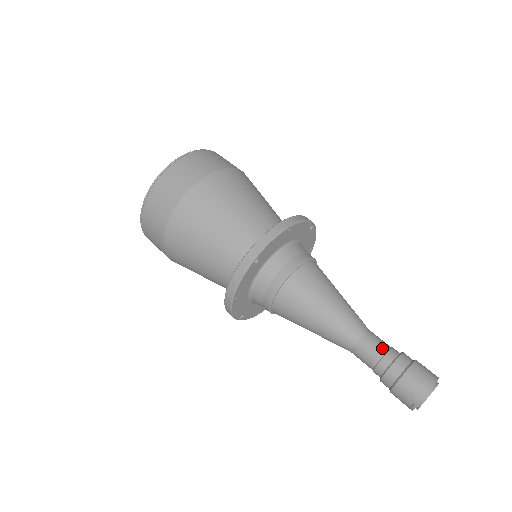
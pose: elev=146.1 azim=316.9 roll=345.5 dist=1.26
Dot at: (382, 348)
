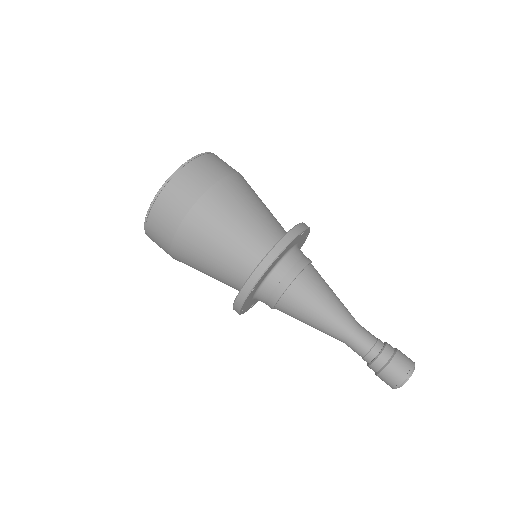
Dot at: (373, 335)
